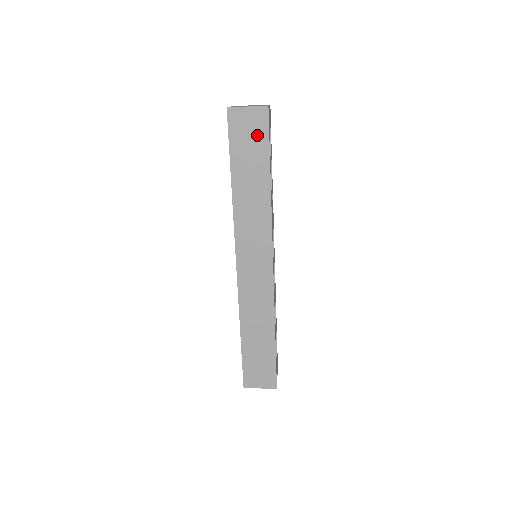
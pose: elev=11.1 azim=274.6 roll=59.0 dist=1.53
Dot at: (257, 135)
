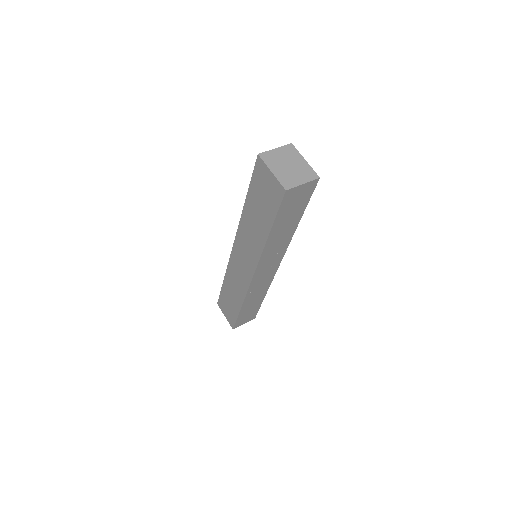
Dot at: (302, 200)
